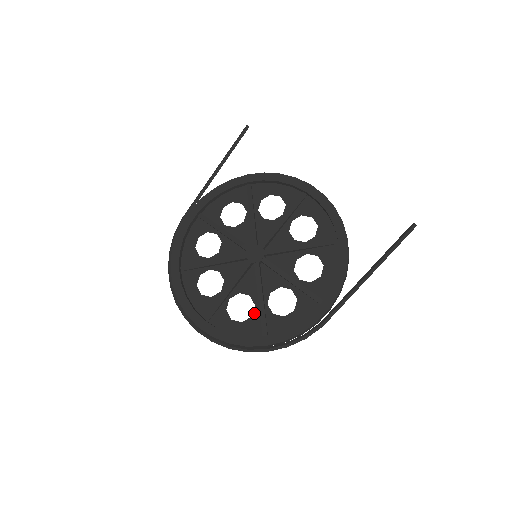
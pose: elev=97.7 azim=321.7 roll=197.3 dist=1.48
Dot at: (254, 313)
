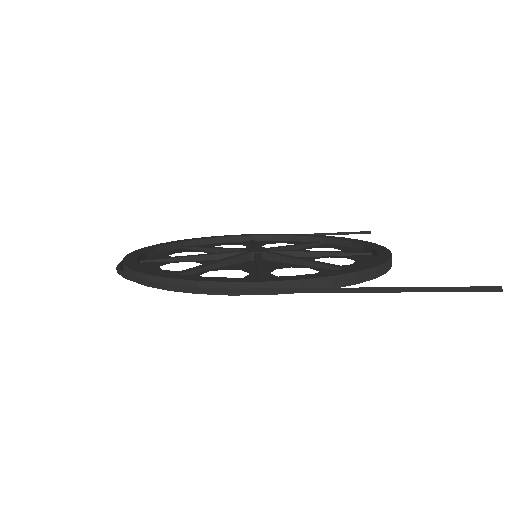
Dot at: occluded
